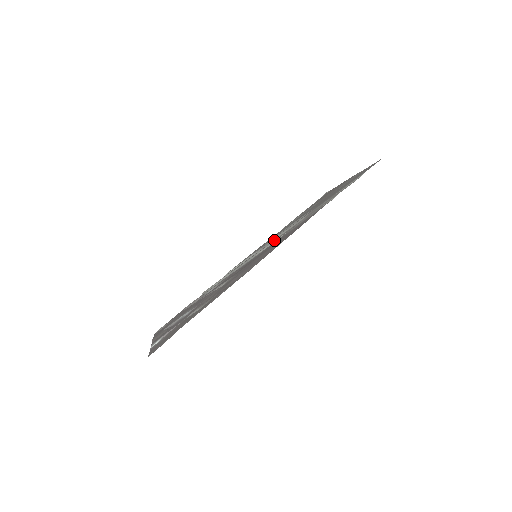
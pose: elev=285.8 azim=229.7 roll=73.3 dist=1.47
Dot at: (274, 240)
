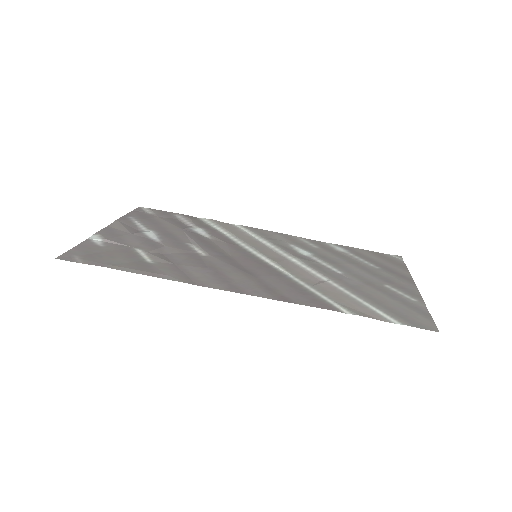
Dot at: (281, 264)
